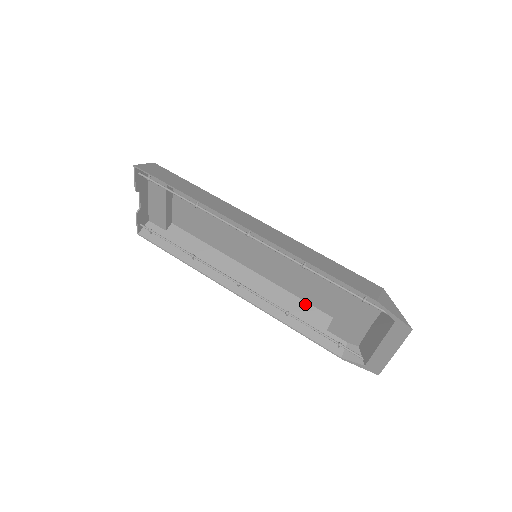
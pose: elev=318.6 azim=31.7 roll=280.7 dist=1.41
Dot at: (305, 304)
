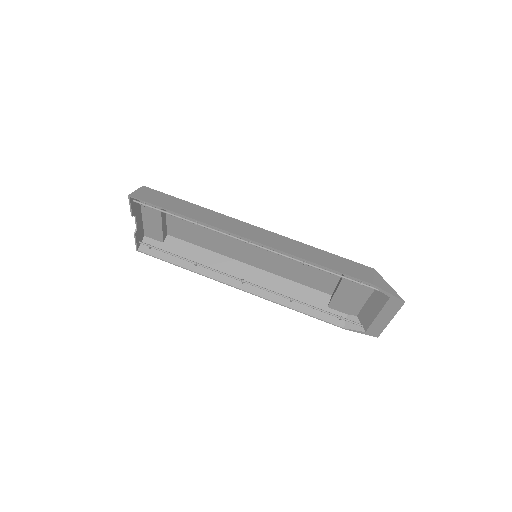
Dot at: (304, 288)
